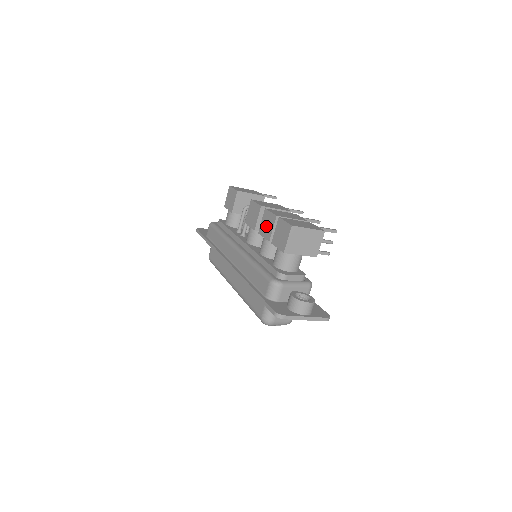
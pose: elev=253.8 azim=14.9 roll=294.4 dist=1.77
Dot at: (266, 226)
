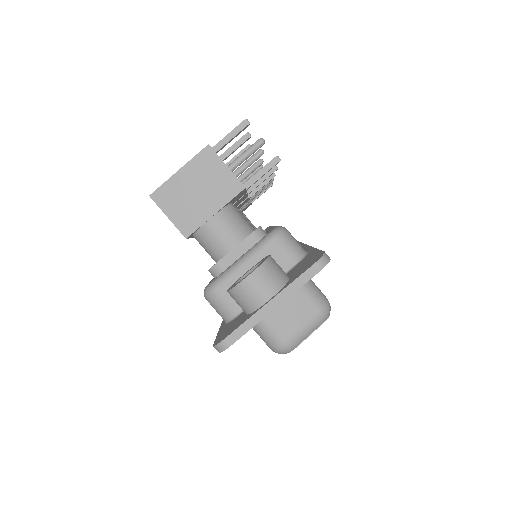
Dot at: occluded
